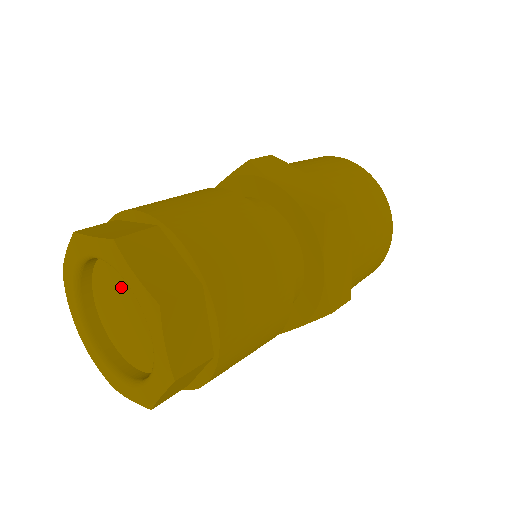
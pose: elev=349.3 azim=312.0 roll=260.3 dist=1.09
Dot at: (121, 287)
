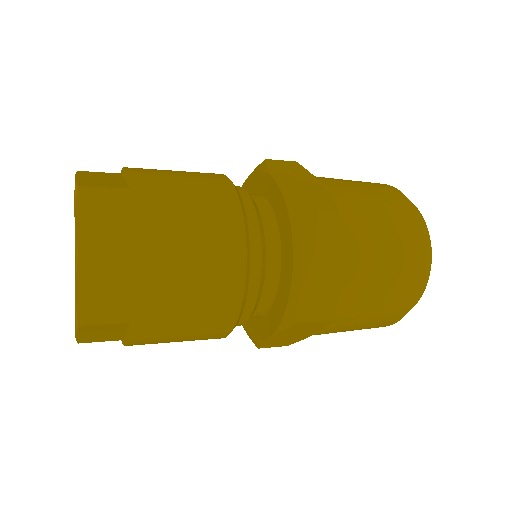
Dot at: occluded
